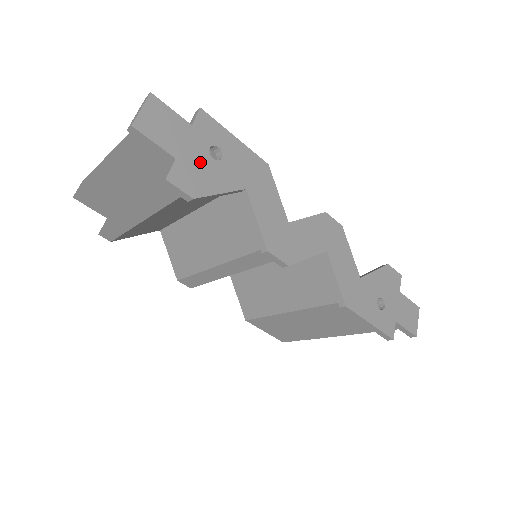
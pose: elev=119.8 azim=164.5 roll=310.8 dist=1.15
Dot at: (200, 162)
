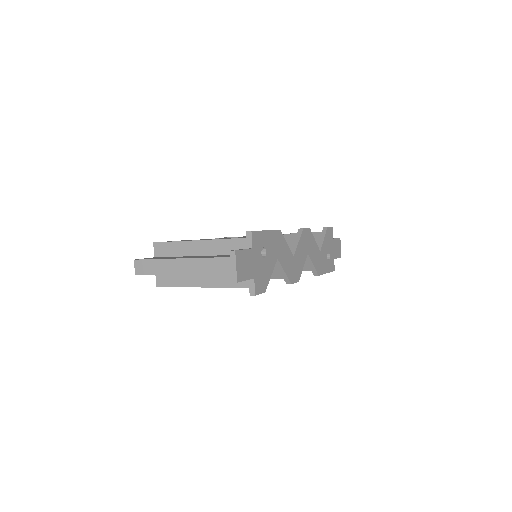
Dot at: (261, 267)
